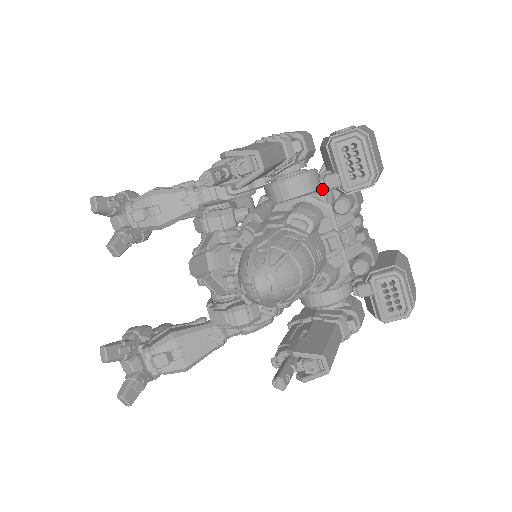
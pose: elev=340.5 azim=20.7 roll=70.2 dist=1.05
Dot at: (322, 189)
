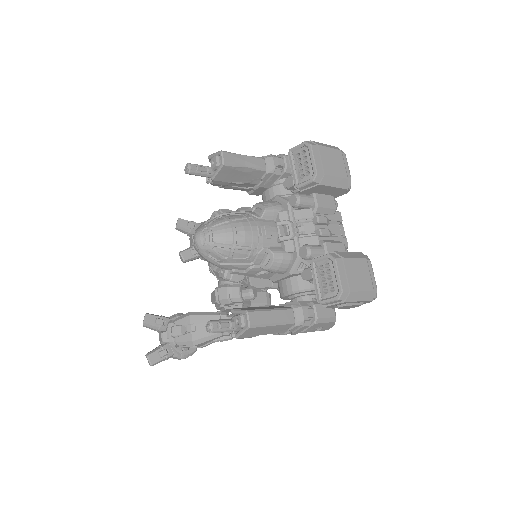
Dot at: occluded
